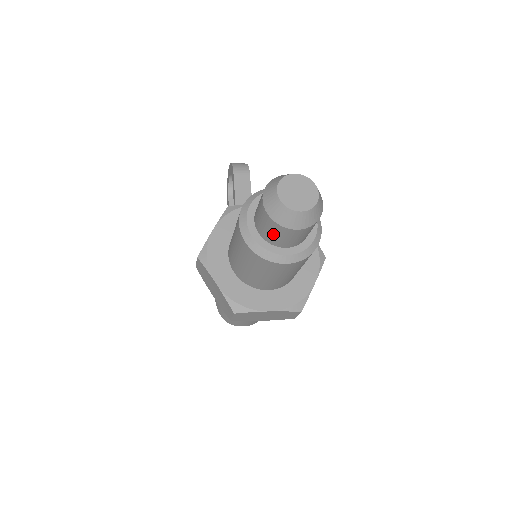
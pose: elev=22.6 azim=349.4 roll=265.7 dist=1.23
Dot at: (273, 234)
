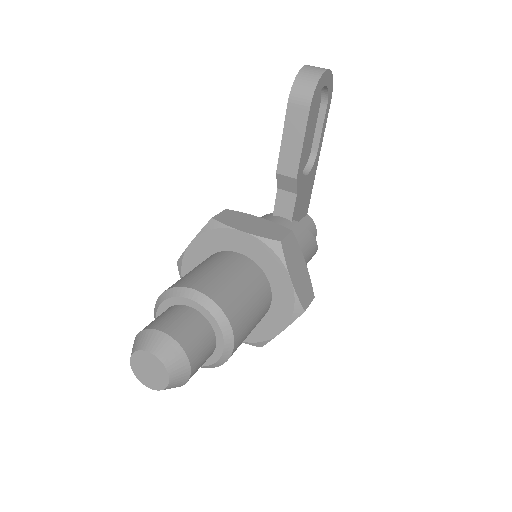
Dot at: occluded
